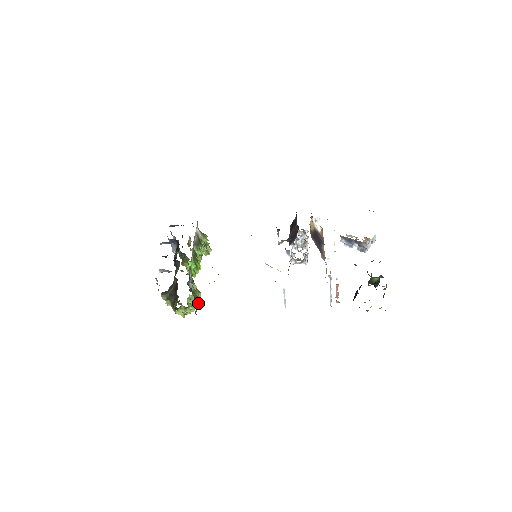
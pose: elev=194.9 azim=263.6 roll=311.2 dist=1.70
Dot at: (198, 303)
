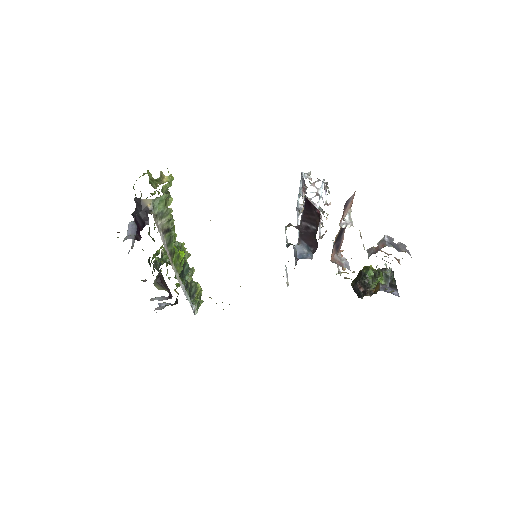
Dot at: (201, 294)
